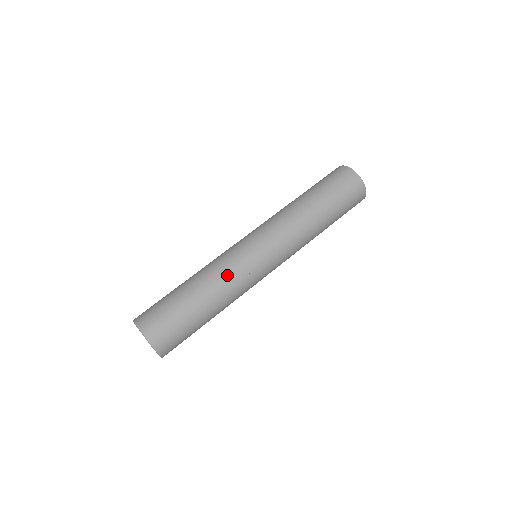
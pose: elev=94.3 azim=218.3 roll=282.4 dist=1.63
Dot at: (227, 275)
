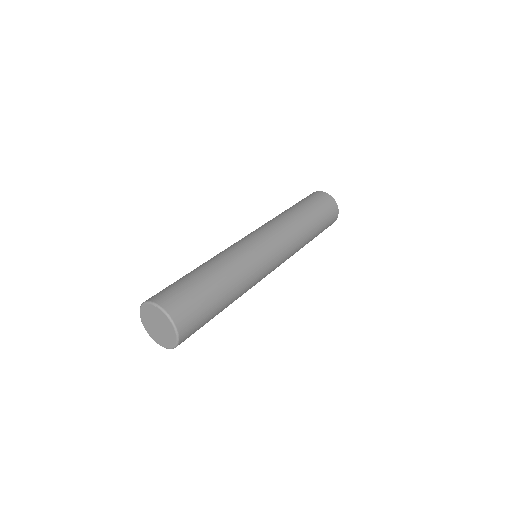
Dot at: (237, 257)
